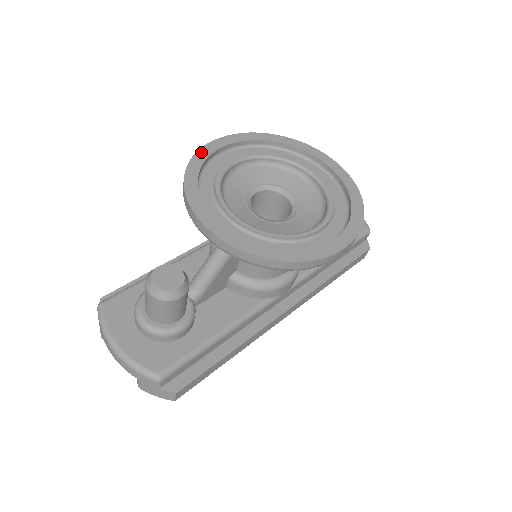
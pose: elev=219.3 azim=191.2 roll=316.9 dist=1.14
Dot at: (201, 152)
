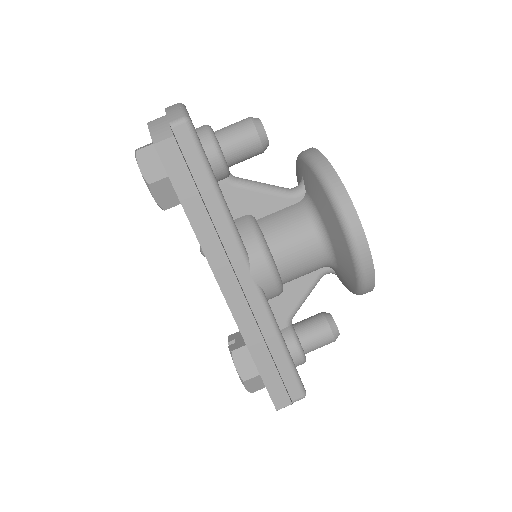
Dot at: occluded
